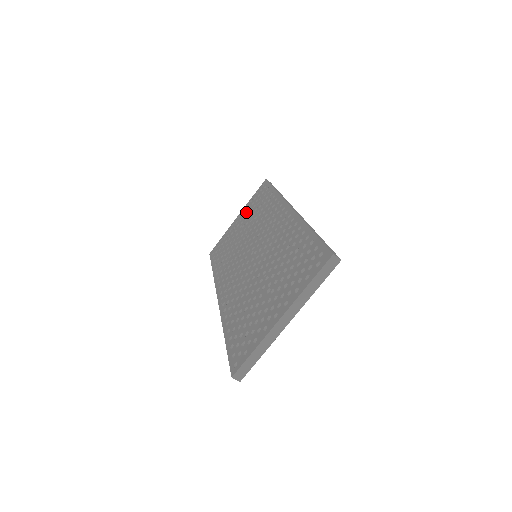
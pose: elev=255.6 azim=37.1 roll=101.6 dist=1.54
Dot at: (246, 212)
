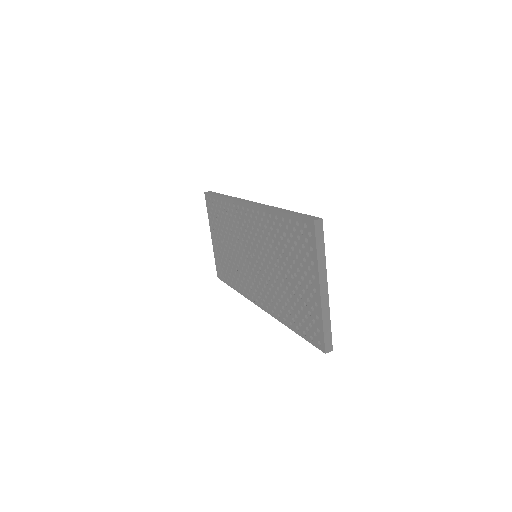
Dot at: (214, 228)
